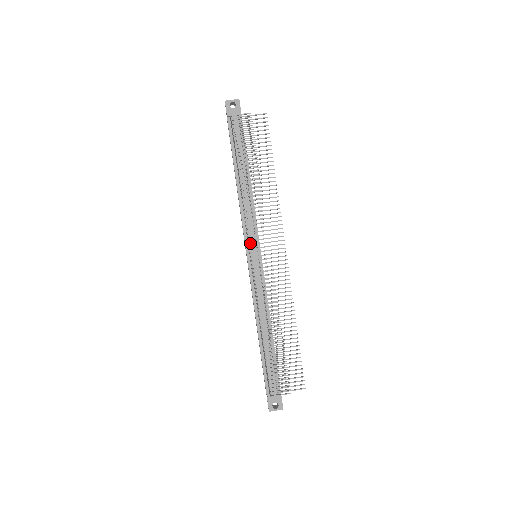
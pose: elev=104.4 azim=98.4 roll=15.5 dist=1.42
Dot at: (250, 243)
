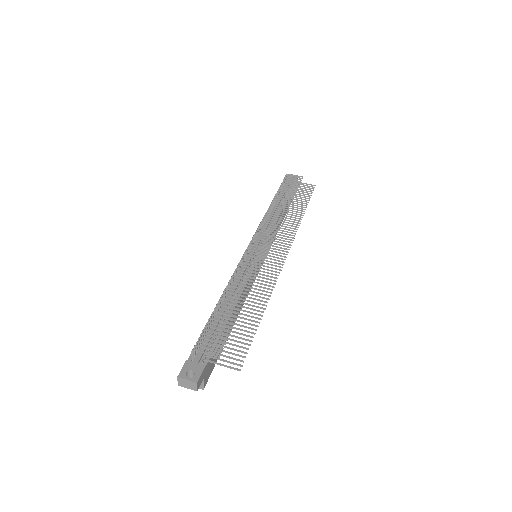
Dot at: (256, 241)
